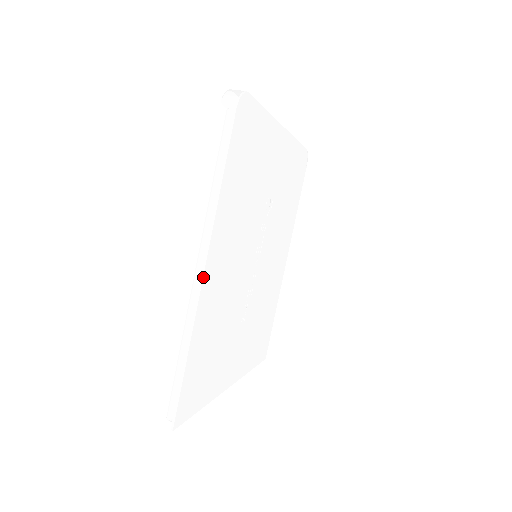
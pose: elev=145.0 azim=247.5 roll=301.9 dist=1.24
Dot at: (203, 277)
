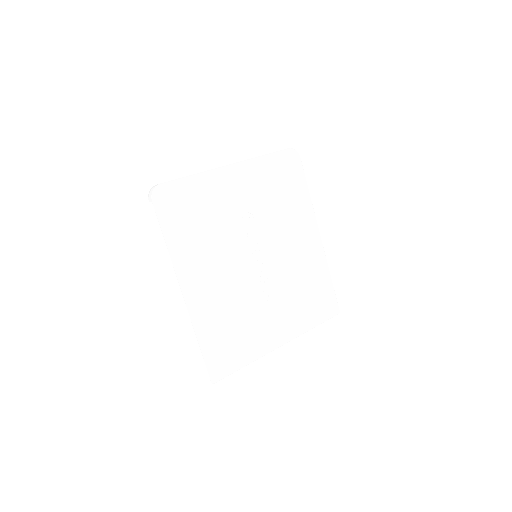
Dot at: (185, 297)
